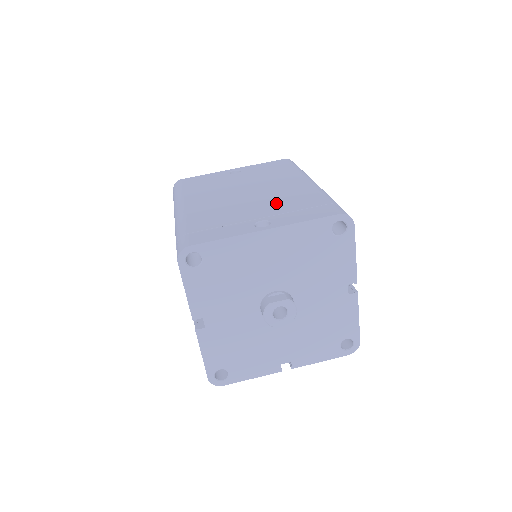
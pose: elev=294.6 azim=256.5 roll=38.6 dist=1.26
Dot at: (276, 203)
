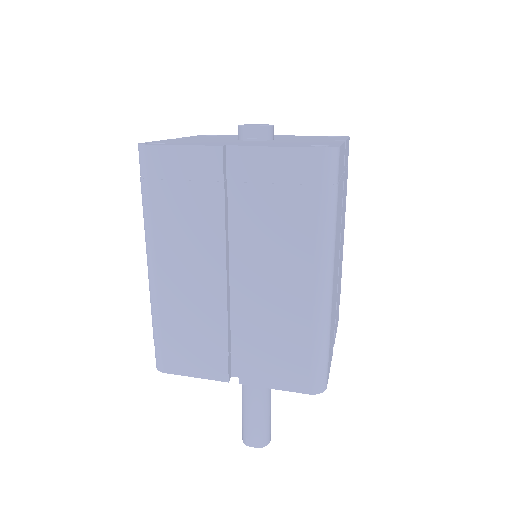
Dot at: occluded
